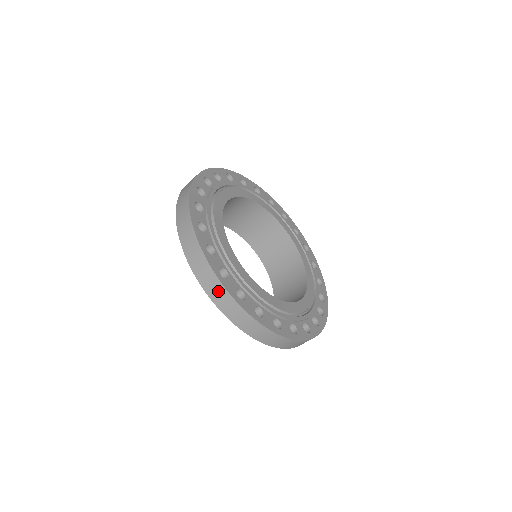
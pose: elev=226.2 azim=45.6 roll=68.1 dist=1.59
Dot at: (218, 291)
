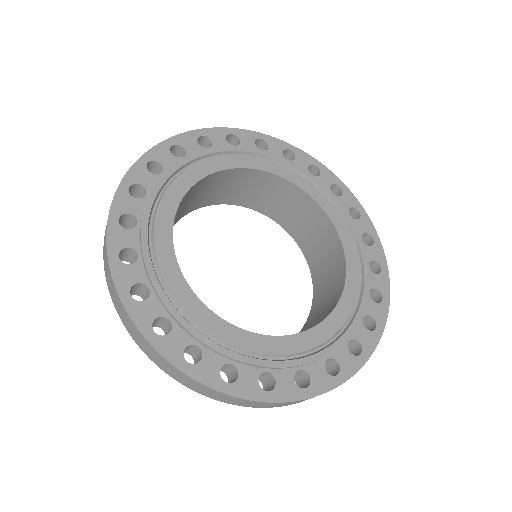
Dot at: (193, 384)
